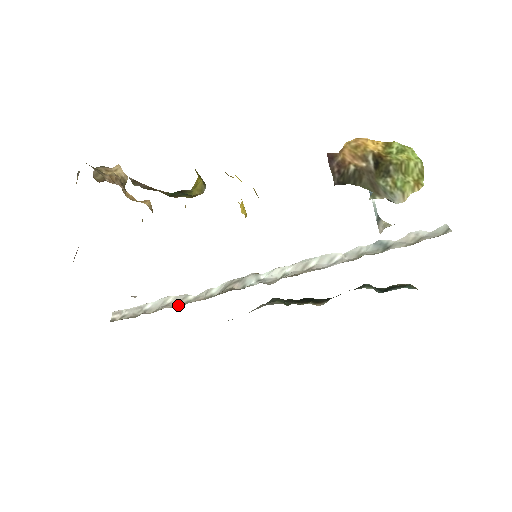
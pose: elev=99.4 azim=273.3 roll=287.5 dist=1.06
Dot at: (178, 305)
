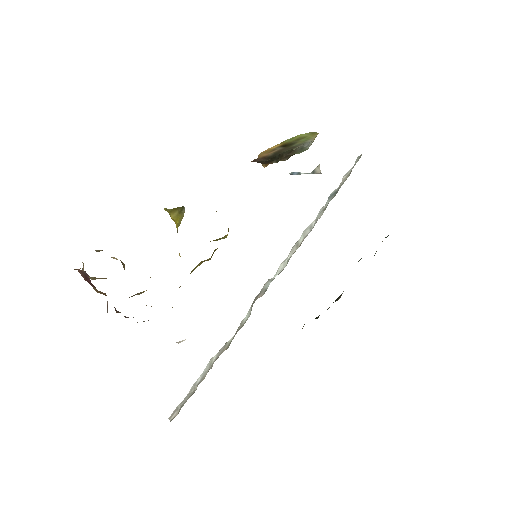
Dot at: occluded
